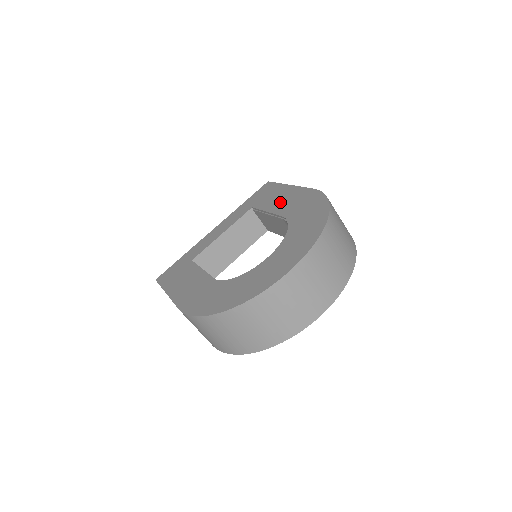
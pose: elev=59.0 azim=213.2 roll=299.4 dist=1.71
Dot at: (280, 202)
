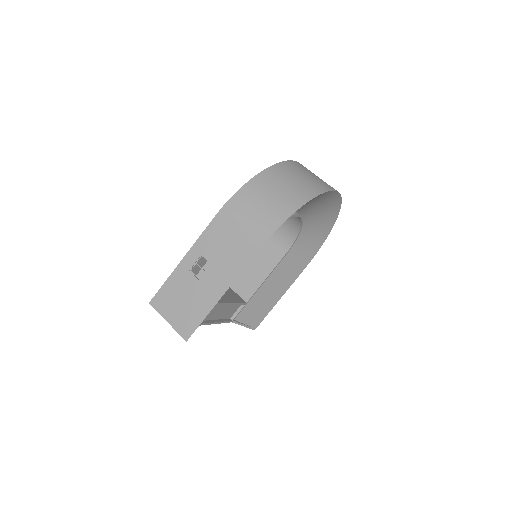
Dot at: occluded
